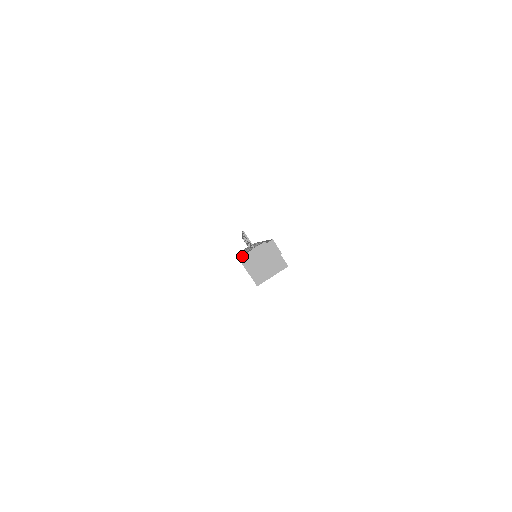
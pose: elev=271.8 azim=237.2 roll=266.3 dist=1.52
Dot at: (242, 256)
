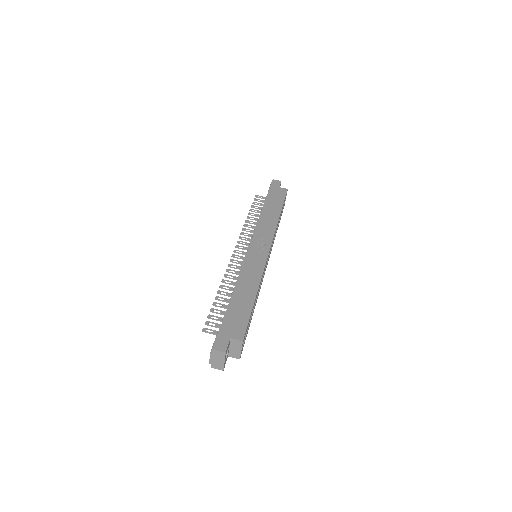
Dot at: occluded
